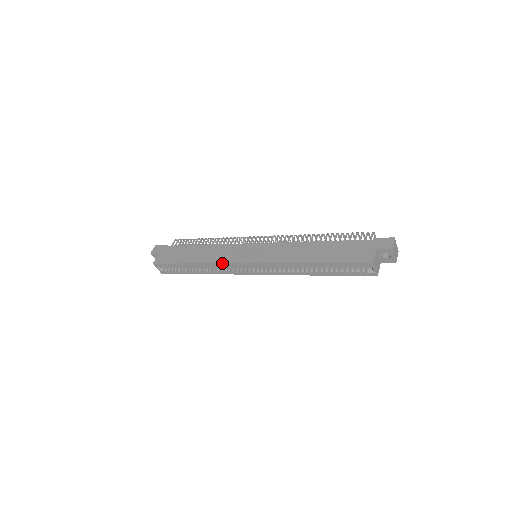
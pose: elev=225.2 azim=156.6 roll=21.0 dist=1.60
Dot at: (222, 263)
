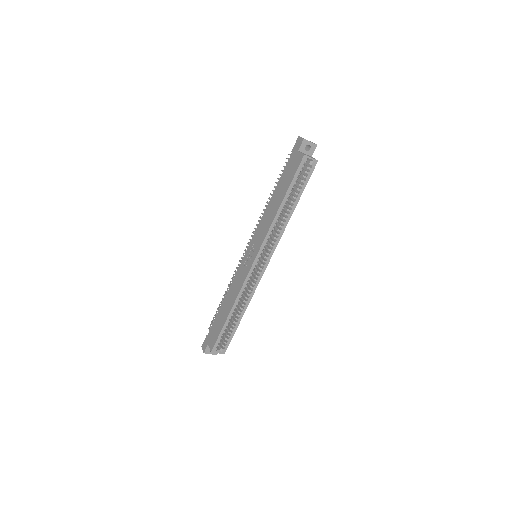
Dot at: (243, 283)
